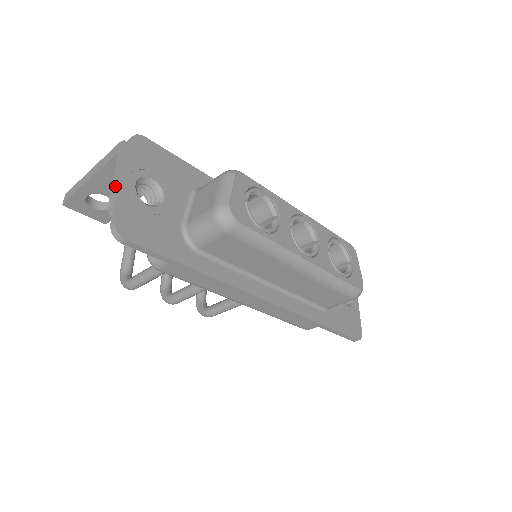
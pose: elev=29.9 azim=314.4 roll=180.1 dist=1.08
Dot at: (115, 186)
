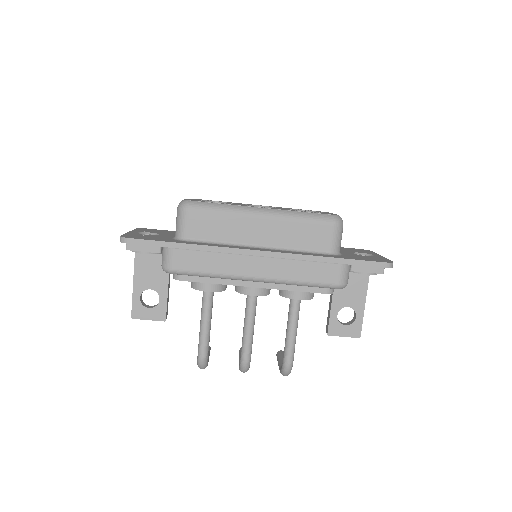
Dot at: occluded
